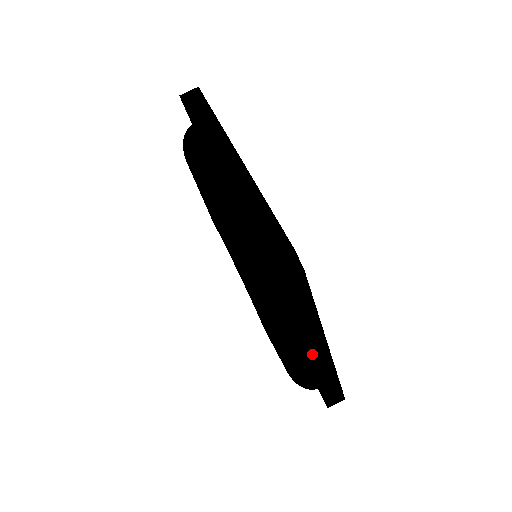
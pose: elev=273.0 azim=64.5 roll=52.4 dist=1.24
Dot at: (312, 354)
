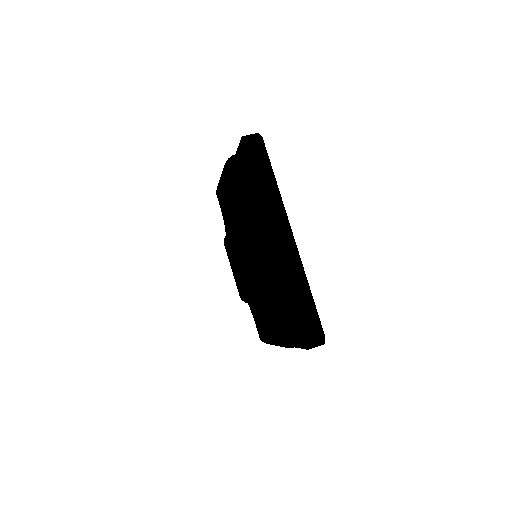
Dot at: (279, 231)
